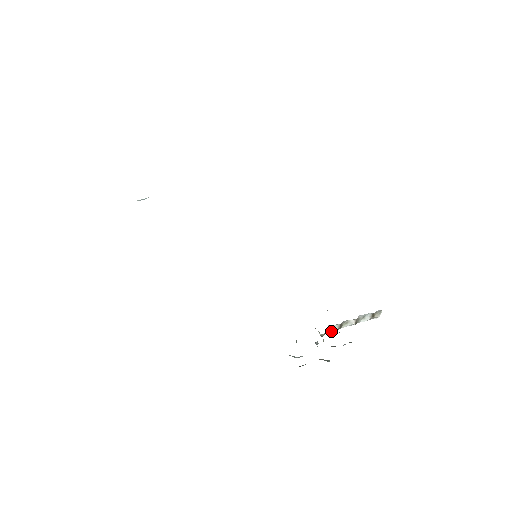
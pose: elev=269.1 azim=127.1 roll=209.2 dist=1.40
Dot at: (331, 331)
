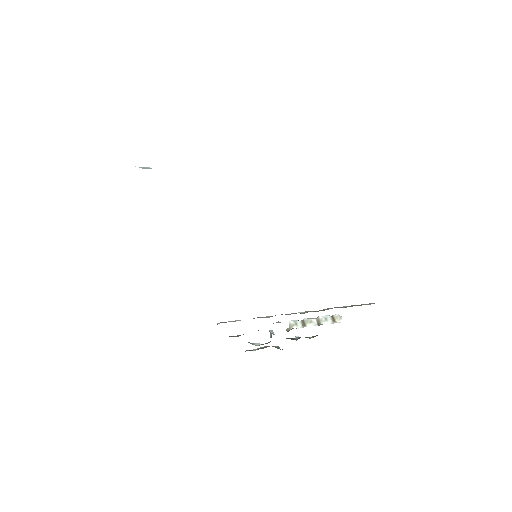
Dot at: (297, 328)
